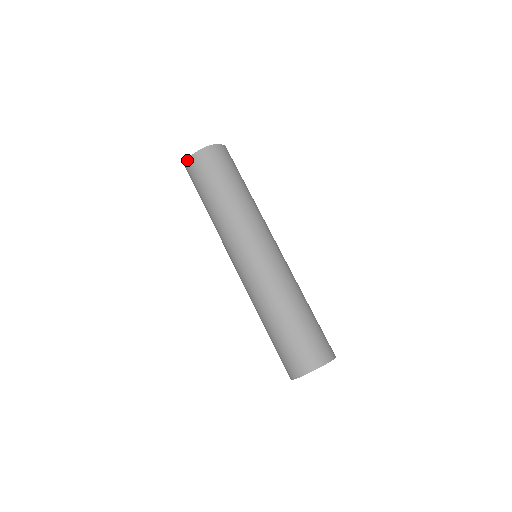
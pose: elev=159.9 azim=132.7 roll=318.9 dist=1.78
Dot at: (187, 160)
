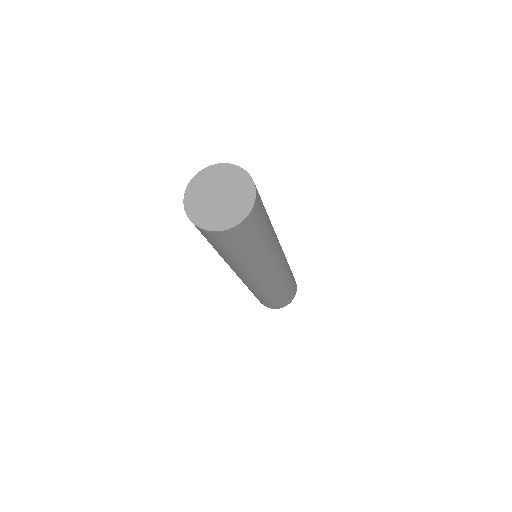
Dot at: occluded
